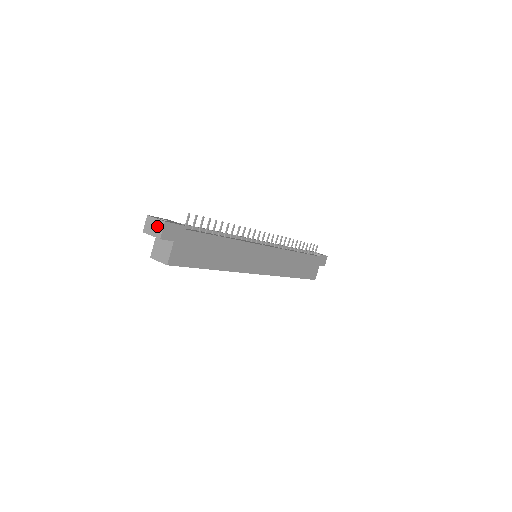
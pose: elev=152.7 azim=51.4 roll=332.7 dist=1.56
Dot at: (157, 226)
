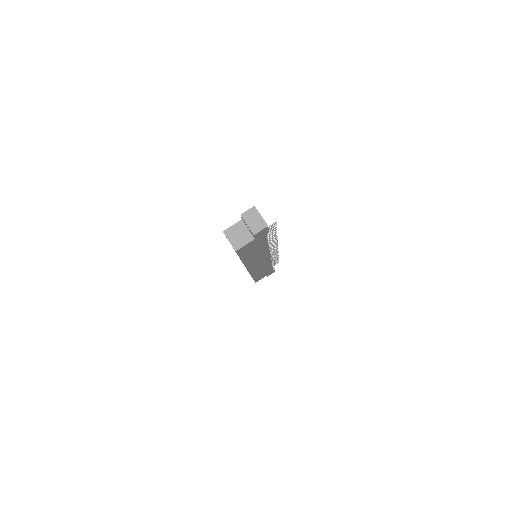
Dot at: (258, 223)
